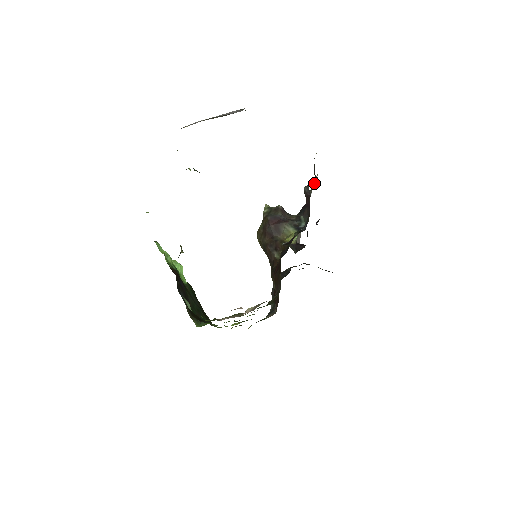
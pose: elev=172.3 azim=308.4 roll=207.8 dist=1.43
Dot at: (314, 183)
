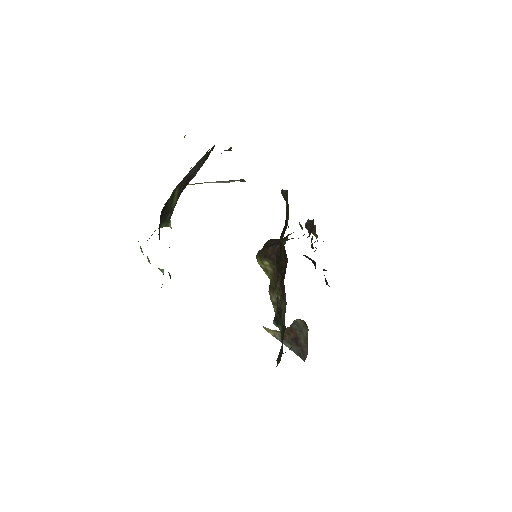
Dot at: occluded
